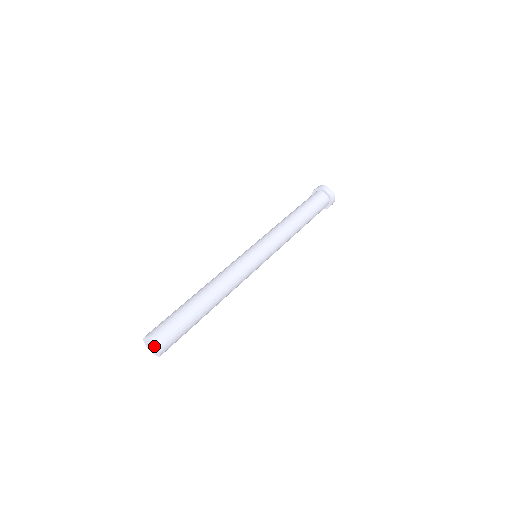
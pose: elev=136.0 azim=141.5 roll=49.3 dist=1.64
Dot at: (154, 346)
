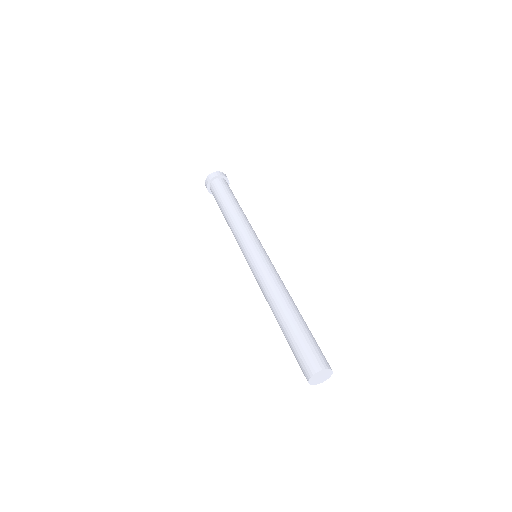
Dot at: (327, 372)
